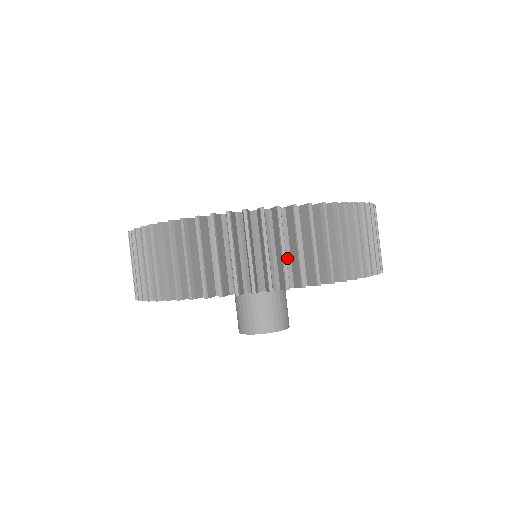
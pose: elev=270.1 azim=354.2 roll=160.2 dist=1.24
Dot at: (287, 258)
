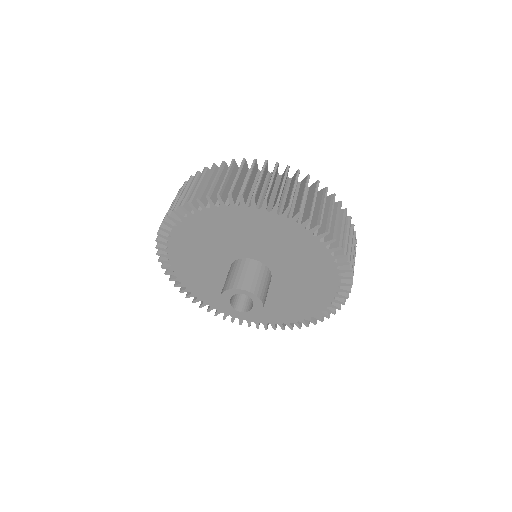
Dot at: (292, 205)
